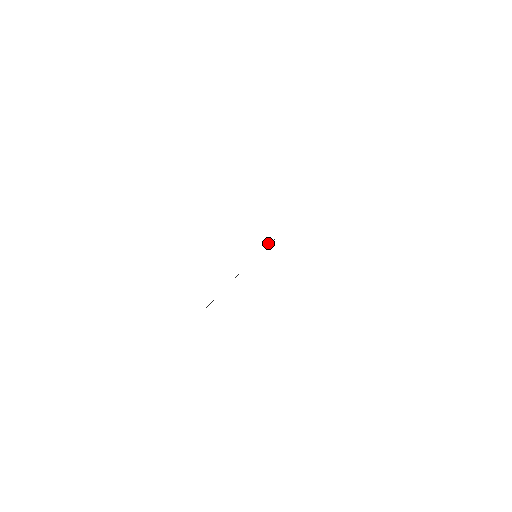
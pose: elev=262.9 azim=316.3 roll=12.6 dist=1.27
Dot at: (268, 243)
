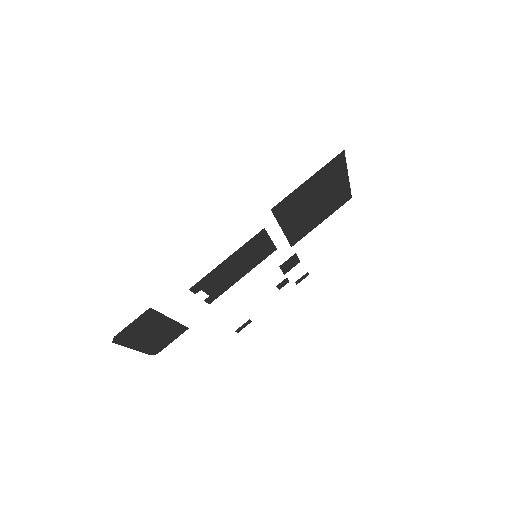
Dot at: (269, 245)
